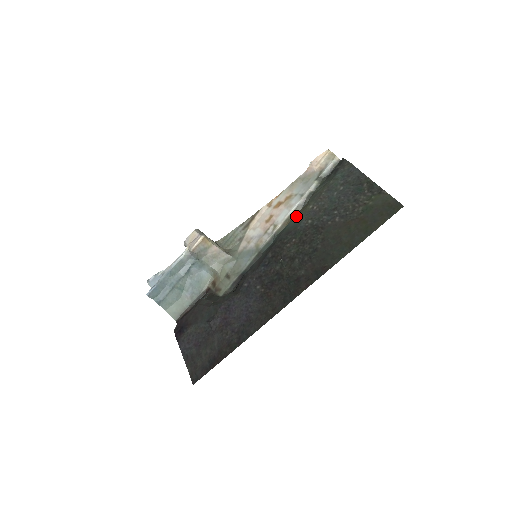
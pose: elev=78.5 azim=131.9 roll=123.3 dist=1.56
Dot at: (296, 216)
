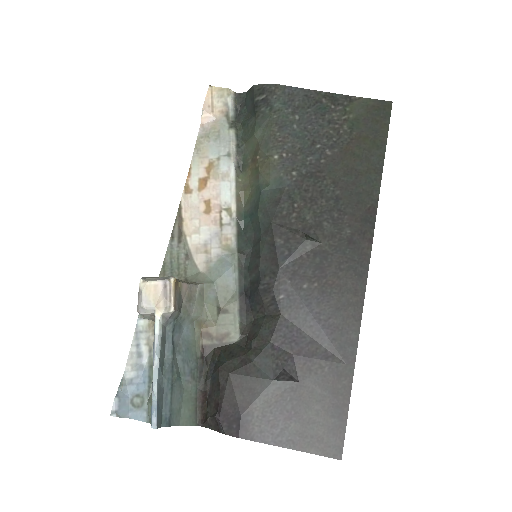
Dot at: (261, 179)
